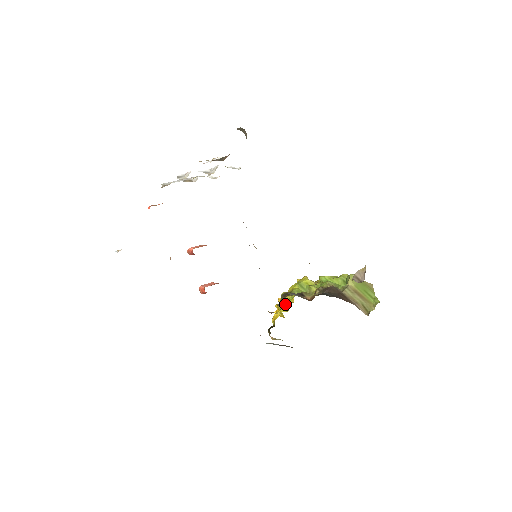
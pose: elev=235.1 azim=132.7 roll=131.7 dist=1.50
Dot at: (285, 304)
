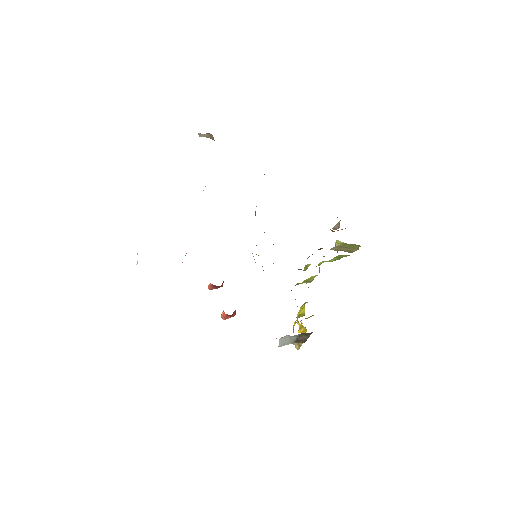
Dot at: (302, 312)
